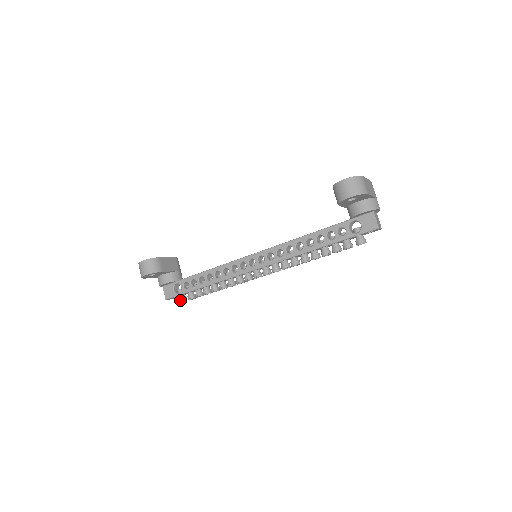
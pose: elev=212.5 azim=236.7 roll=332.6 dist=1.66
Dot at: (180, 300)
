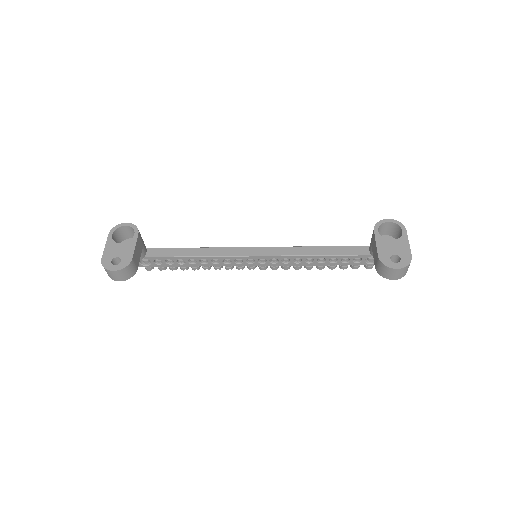
Dot at: (148, 270)
